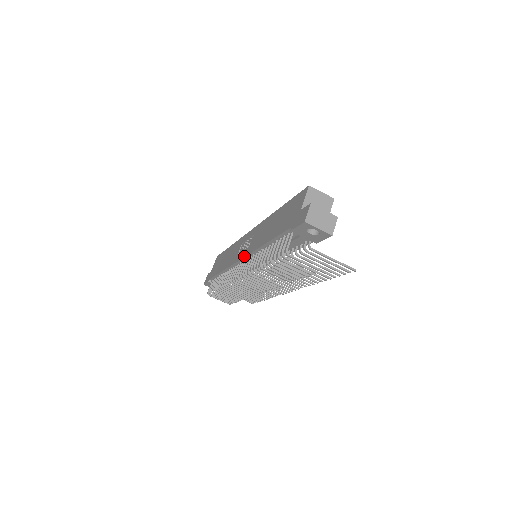
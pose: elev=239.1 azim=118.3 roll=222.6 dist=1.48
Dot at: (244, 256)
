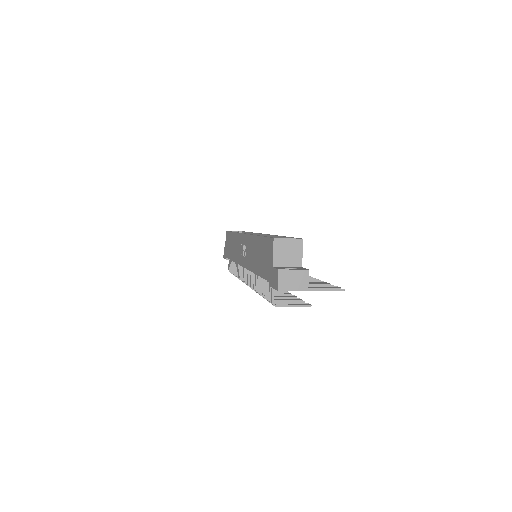
Dot at: (244, 267)
